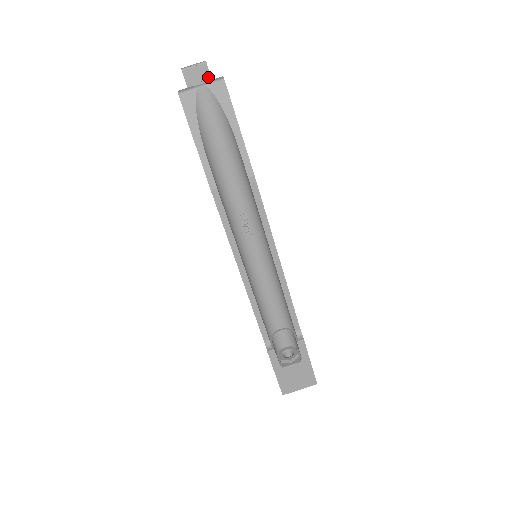
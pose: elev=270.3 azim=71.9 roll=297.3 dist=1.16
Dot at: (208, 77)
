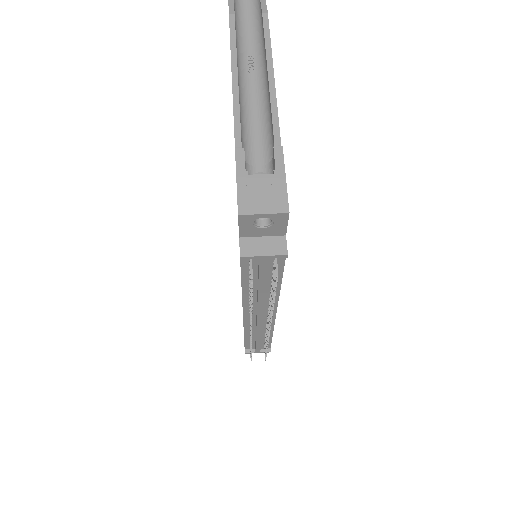
Dot at: occluded
